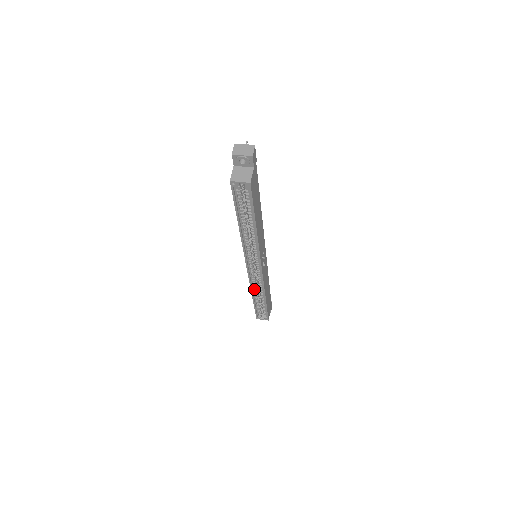
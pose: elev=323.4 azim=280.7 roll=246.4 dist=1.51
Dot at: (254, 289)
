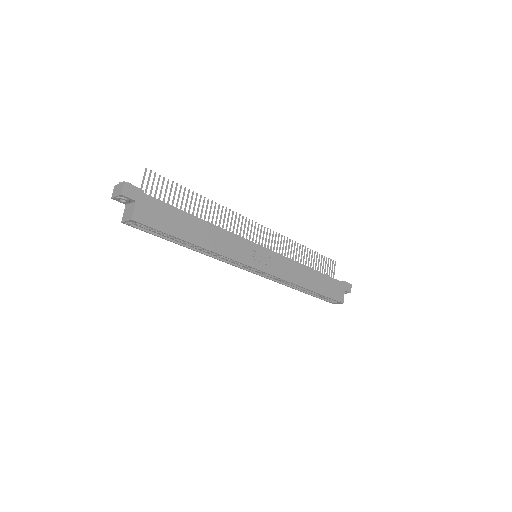
Dot at: (287, 283)
